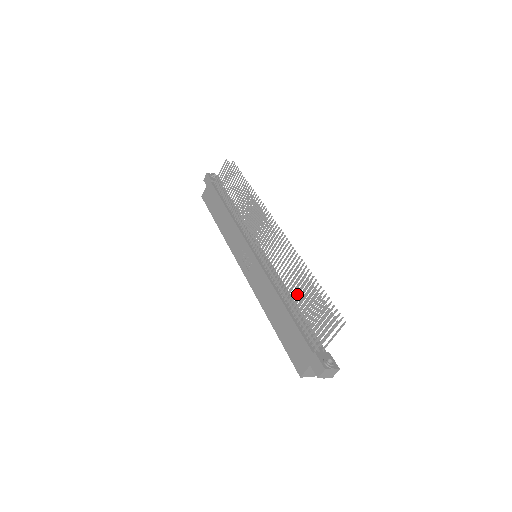
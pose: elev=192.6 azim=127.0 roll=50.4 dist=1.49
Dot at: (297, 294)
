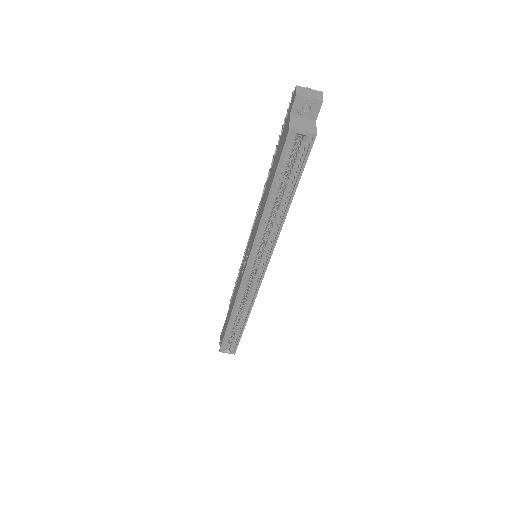
Dot at: occluded
